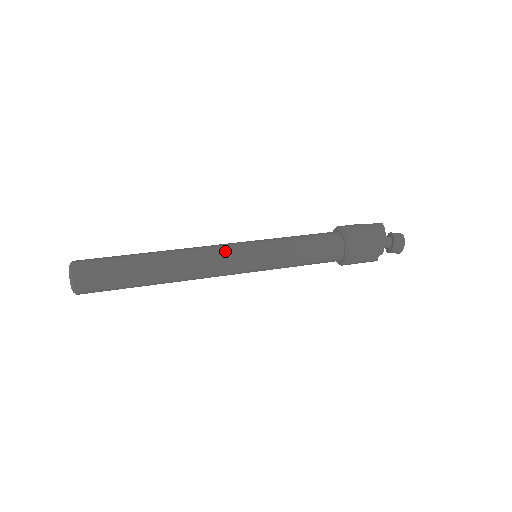
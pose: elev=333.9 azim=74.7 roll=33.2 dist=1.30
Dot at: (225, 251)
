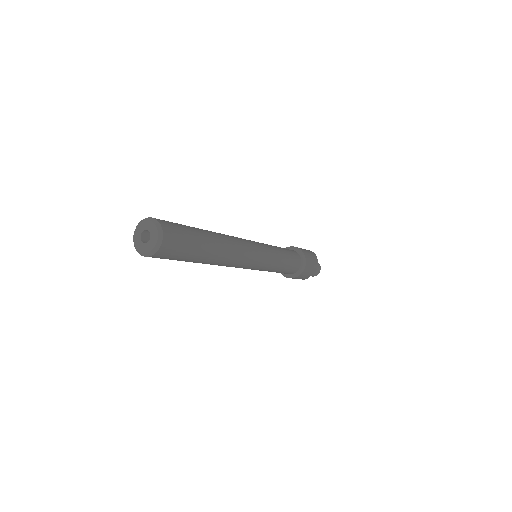
Dot at: (250, 243)
